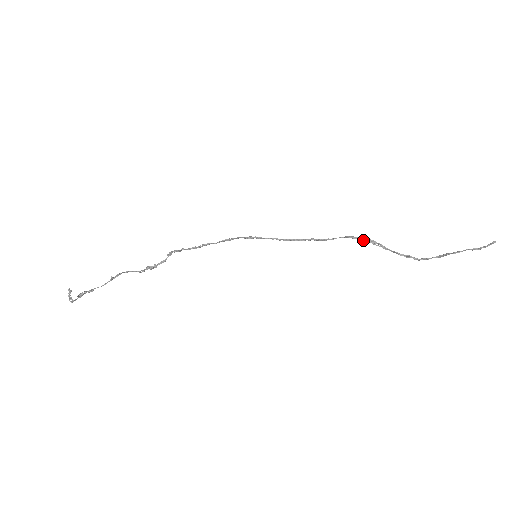
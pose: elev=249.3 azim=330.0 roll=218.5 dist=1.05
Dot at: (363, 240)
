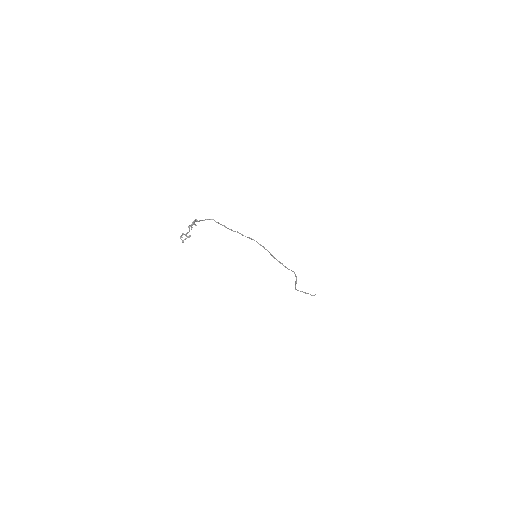
Dot at: (295, 275)
